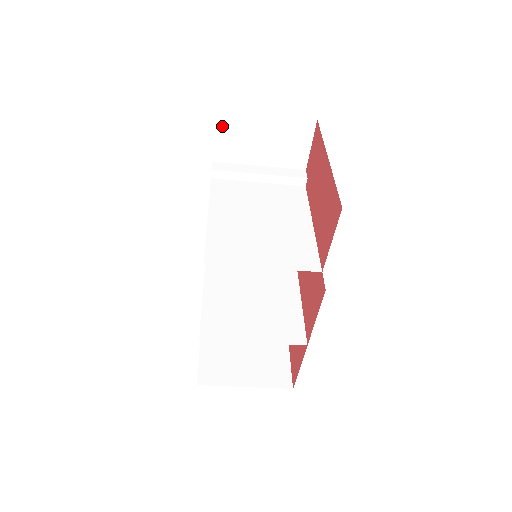
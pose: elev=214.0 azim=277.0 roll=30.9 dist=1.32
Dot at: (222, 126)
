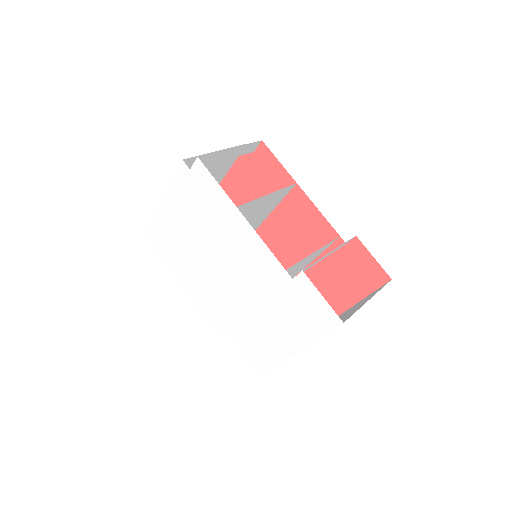
Dot at: occluded
